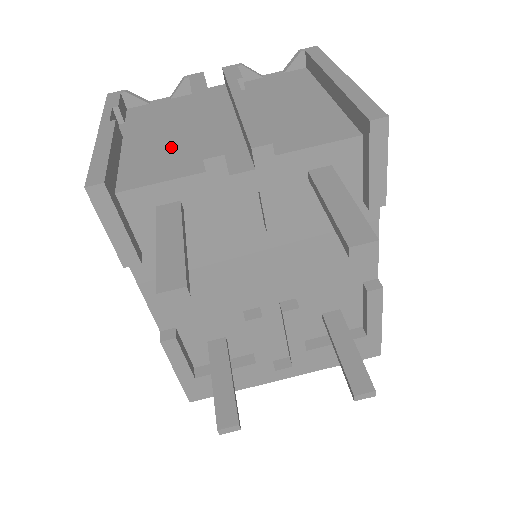
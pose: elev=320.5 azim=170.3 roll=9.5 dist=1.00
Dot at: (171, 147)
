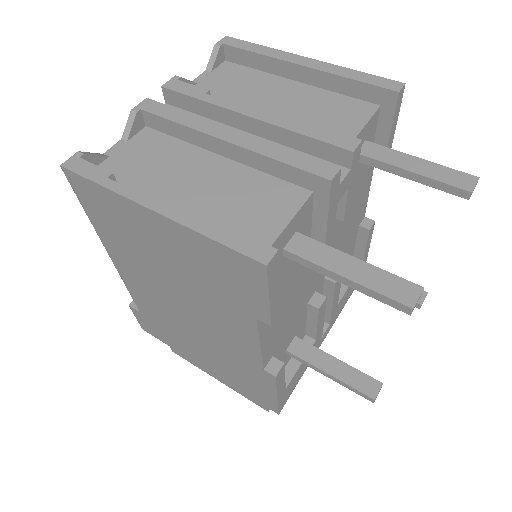
Dot at: (233, 188)
